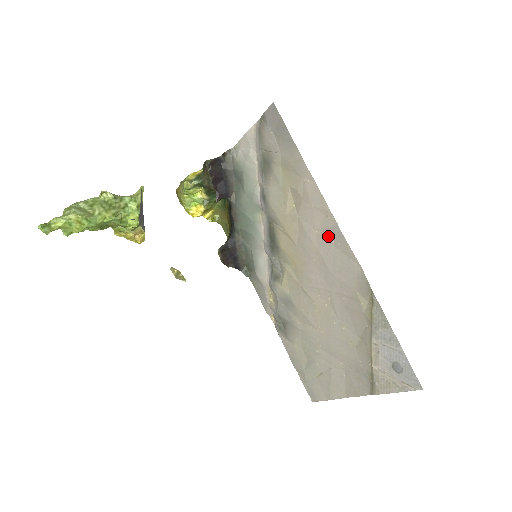
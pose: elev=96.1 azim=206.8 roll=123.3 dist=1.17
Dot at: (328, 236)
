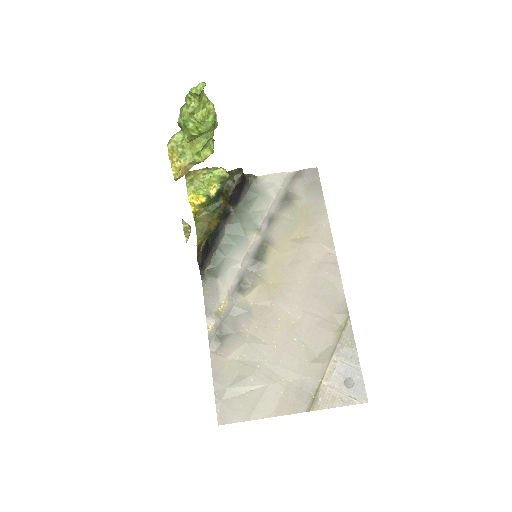
Dot at: (324, 267)
